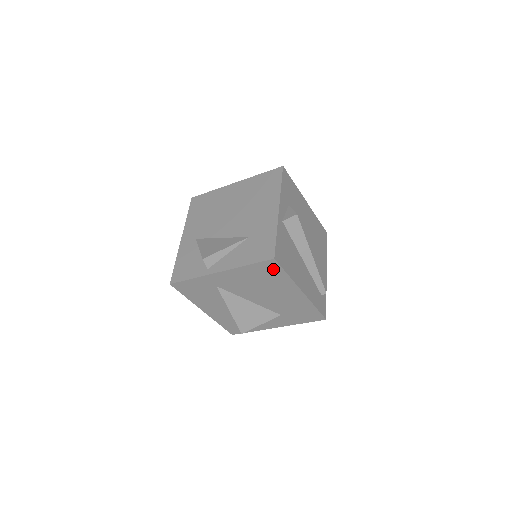
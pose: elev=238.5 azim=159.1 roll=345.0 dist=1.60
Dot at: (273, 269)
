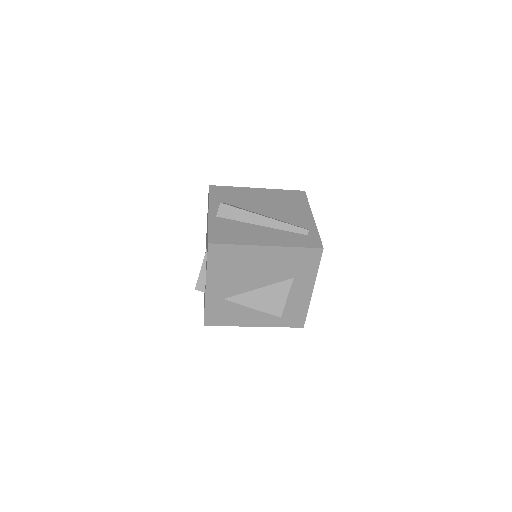
Dot at: (222, 251)
